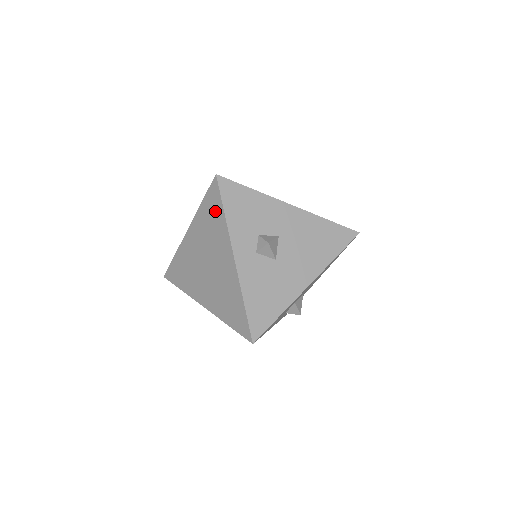
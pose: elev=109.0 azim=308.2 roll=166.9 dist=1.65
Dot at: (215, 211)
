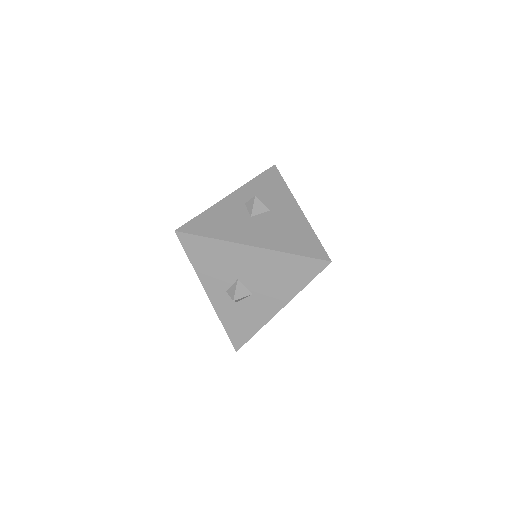
Dot at: occluded
